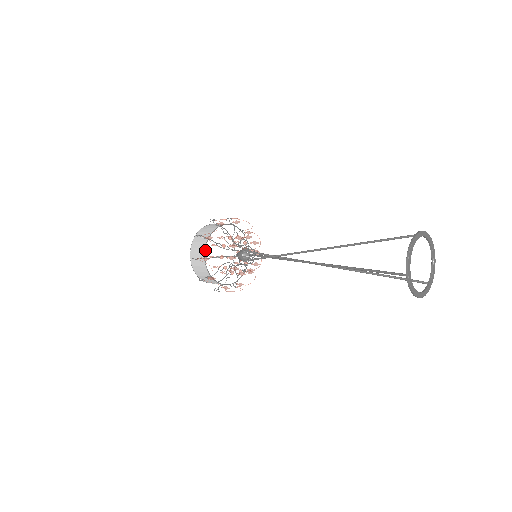
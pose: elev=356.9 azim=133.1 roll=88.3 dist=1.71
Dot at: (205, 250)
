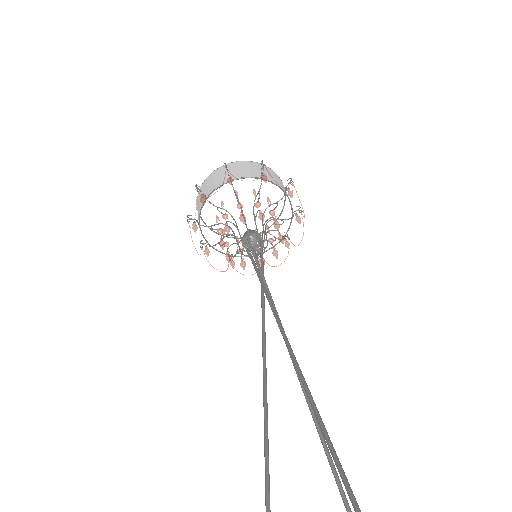
Dot at: (200, 213)
